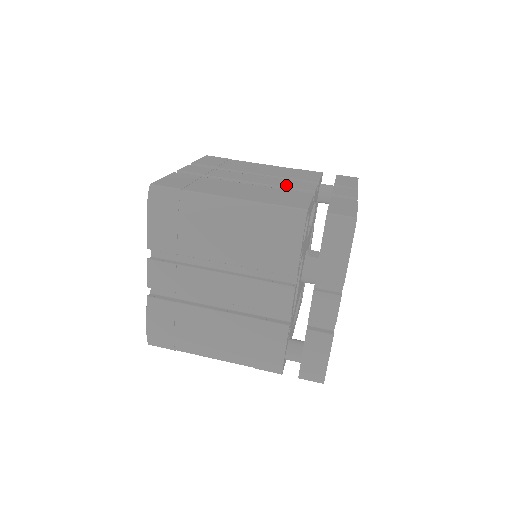
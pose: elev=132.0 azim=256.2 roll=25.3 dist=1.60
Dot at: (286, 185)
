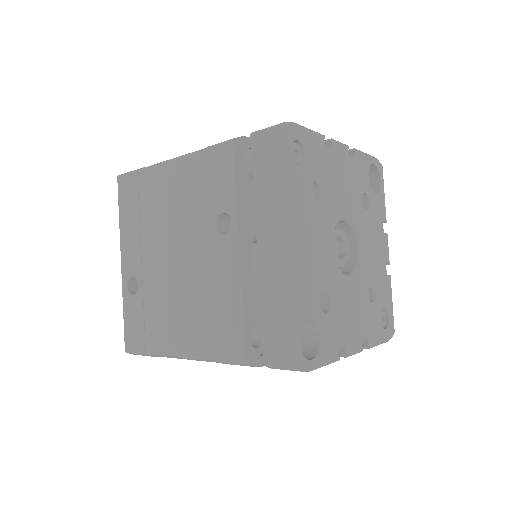
Dot at: occluded
